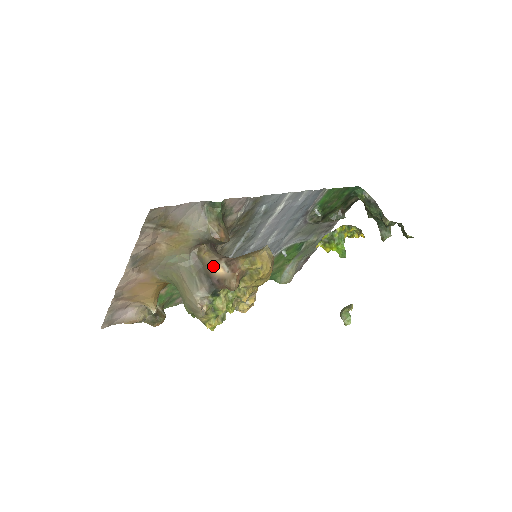
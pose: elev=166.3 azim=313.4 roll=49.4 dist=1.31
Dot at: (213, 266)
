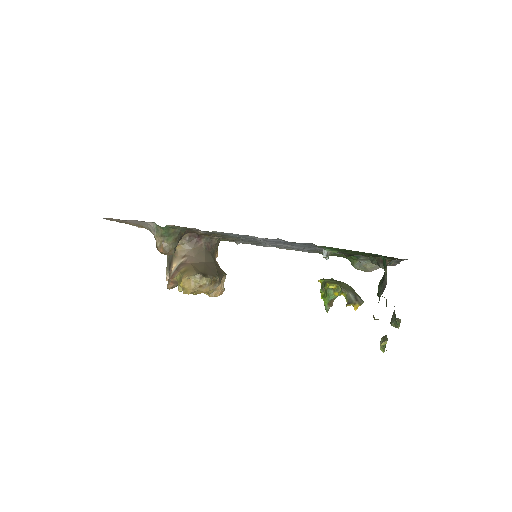
Dot at: (175, 260)
